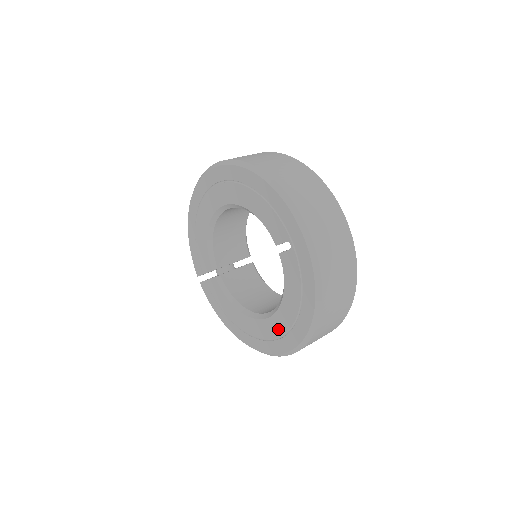
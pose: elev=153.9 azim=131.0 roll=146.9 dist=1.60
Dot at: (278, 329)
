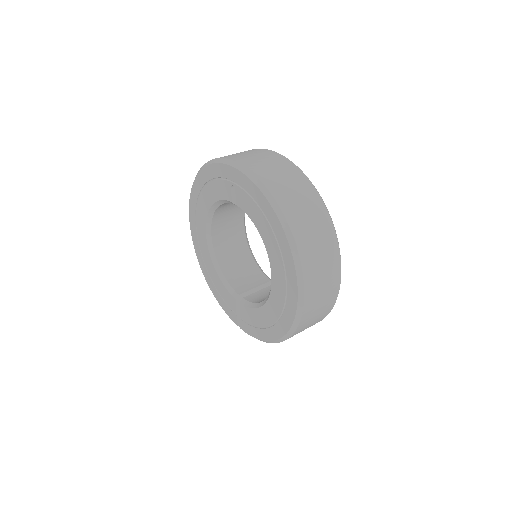
Dot at: (280, 271)
